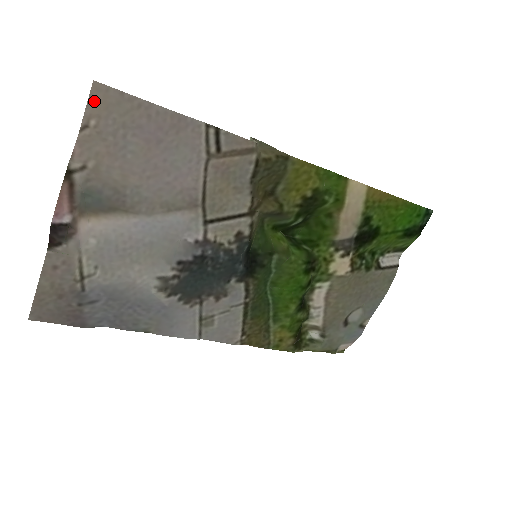
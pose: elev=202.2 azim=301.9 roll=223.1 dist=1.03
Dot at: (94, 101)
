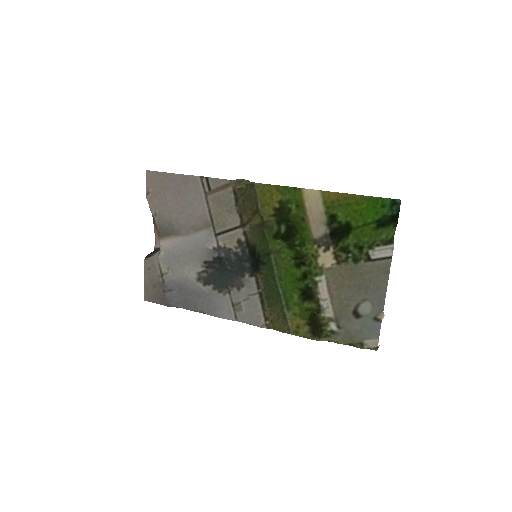
Dot at: (149, 180)
